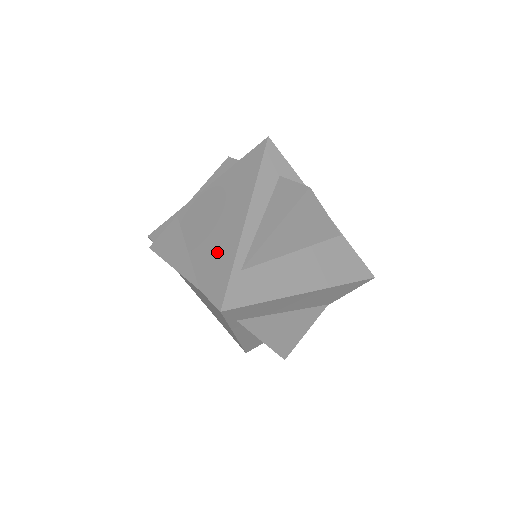
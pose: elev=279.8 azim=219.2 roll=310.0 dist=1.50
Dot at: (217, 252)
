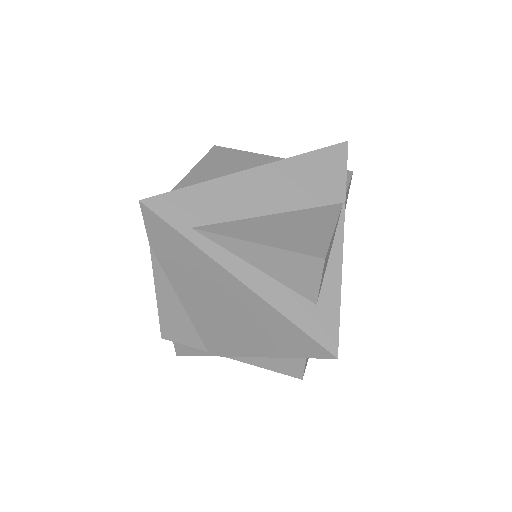
Dot at: occluded
